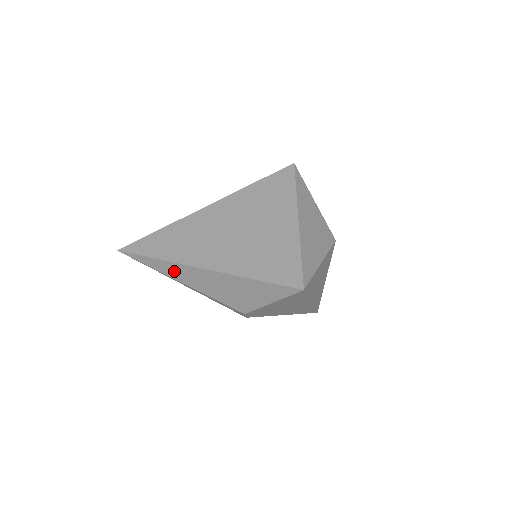
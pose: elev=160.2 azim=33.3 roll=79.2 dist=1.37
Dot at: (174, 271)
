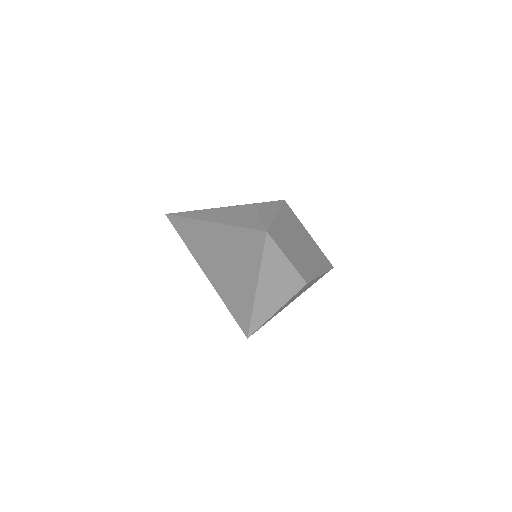
Dot at: occluded
